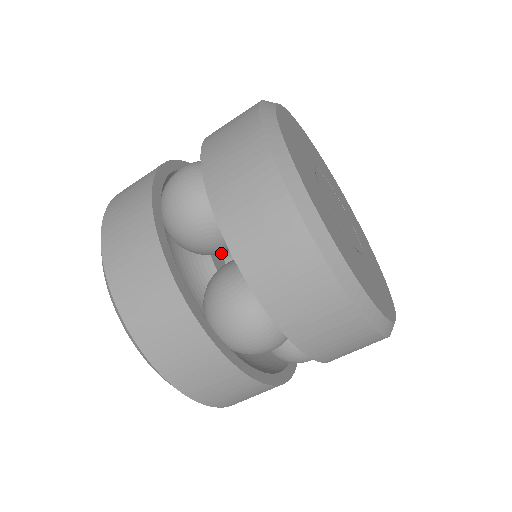
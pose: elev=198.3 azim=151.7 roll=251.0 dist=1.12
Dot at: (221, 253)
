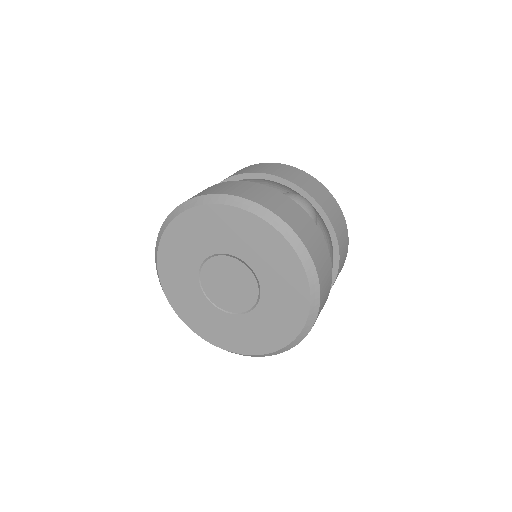
Dot at: occluded
